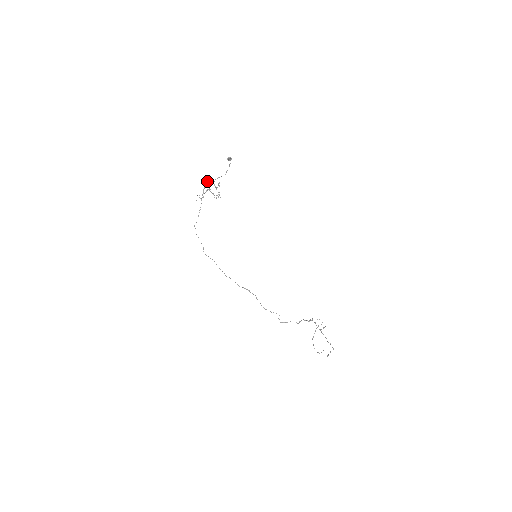
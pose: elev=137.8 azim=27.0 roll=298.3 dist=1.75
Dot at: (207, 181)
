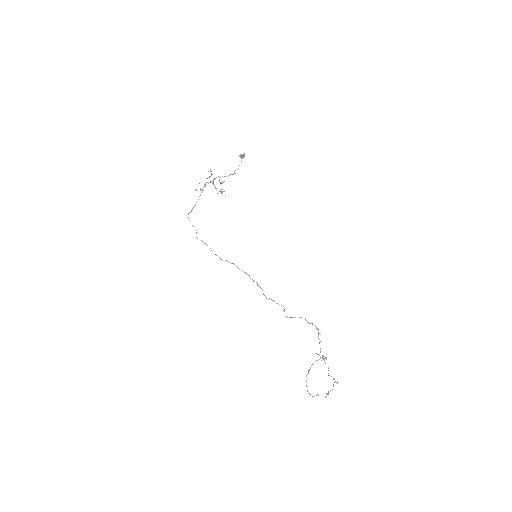
Dot at: occluded
